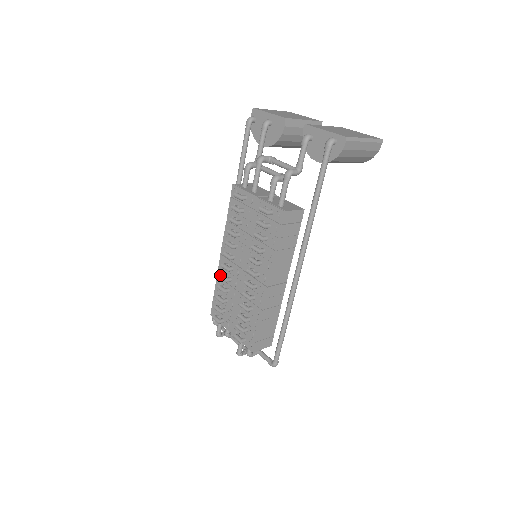
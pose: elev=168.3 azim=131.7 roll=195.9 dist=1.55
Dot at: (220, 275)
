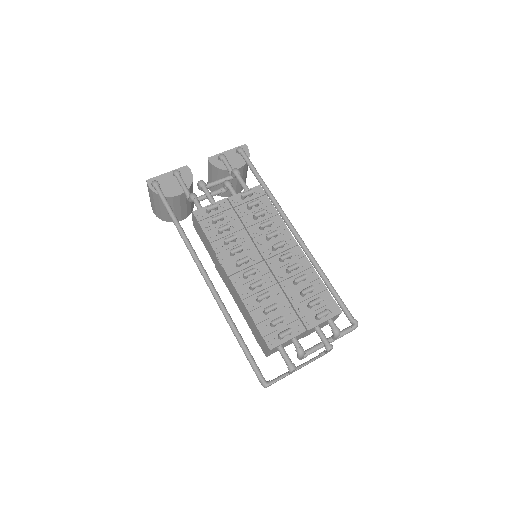
Dot at: (251, 284)
